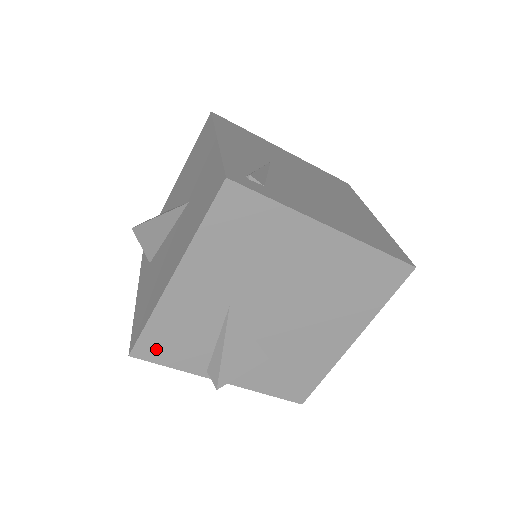
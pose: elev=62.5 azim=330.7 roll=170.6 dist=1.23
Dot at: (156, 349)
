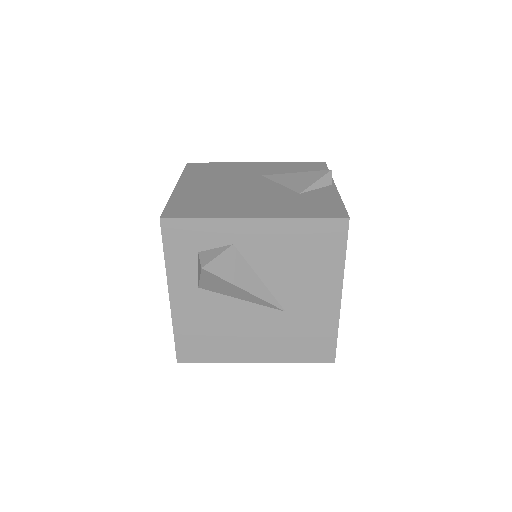
Dot at: occluded
